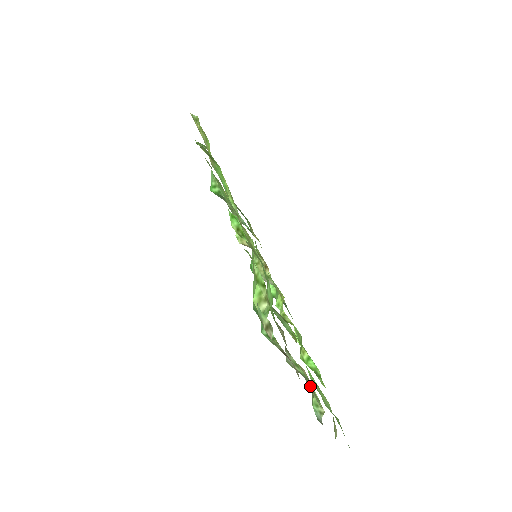
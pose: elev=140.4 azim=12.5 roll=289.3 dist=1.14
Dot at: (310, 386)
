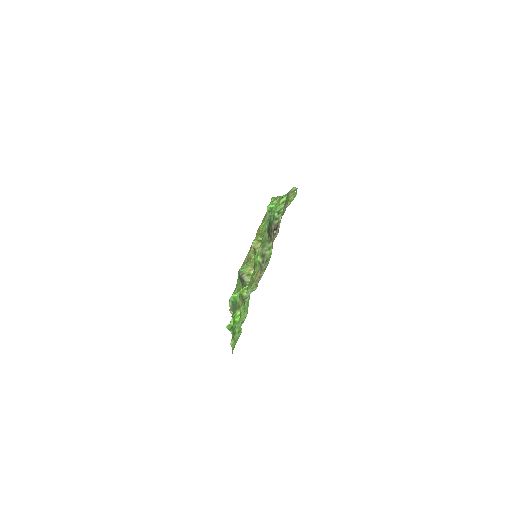
Dot at: (265, 265)
